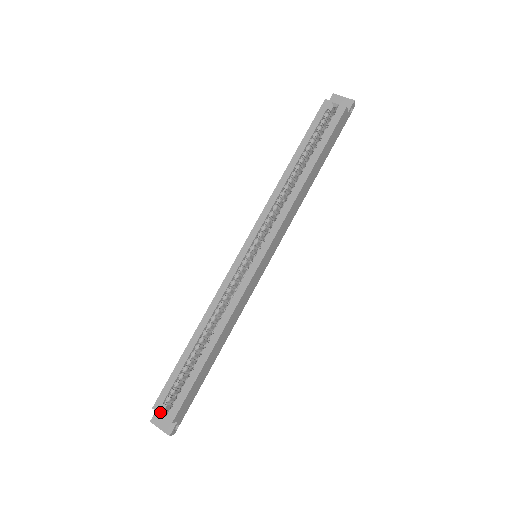
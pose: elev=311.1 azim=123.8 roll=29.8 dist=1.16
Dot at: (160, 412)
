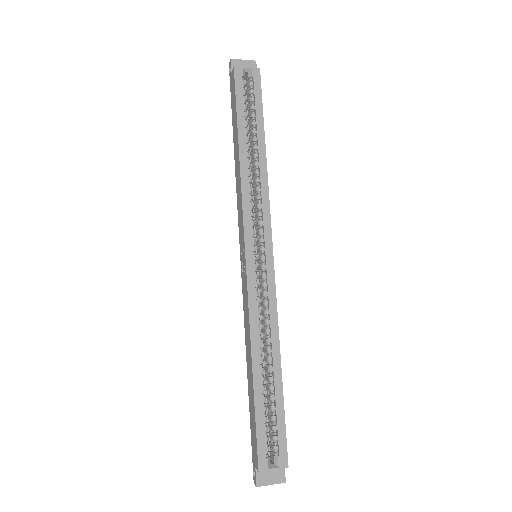
Dot at: (269, 468)
